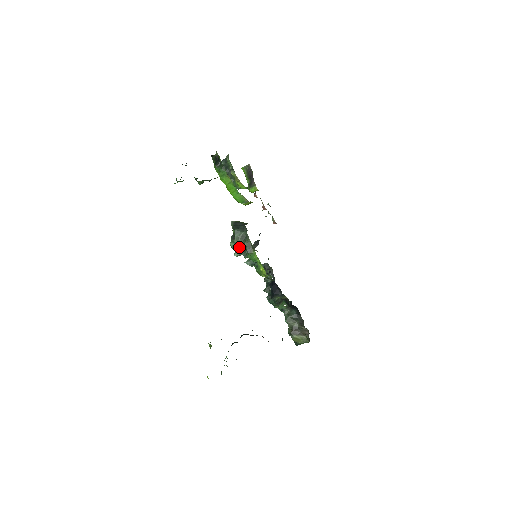
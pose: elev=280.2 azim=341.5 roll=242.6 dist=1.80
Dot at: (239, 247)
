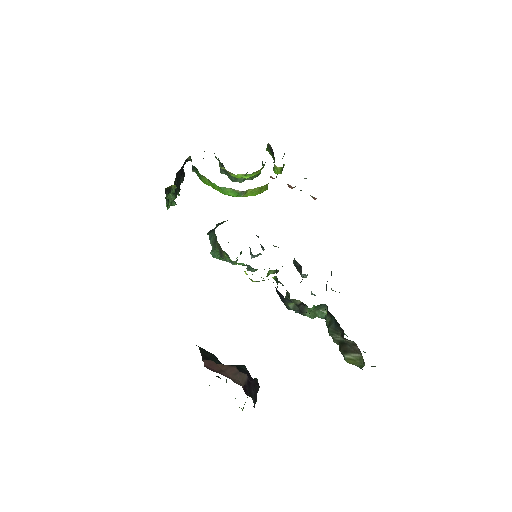
Dot at: (219, 254)
